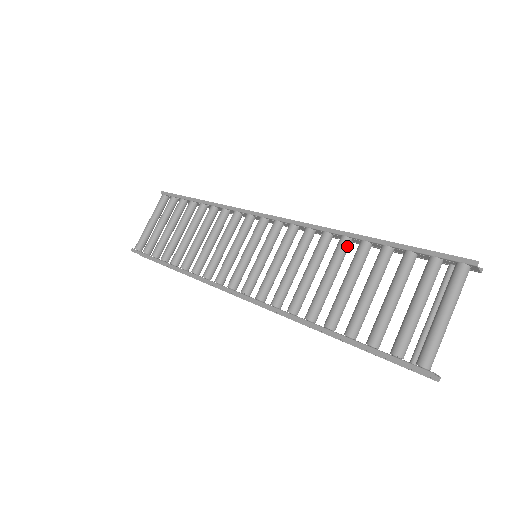
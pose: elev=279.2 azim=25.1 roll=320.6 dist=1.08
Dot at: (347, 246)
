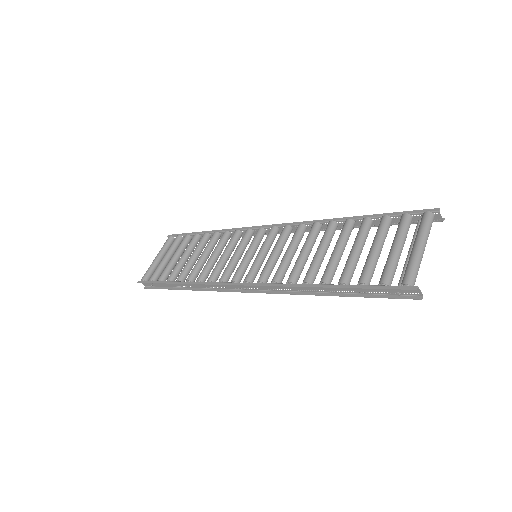
Dot at: (334, 228)
